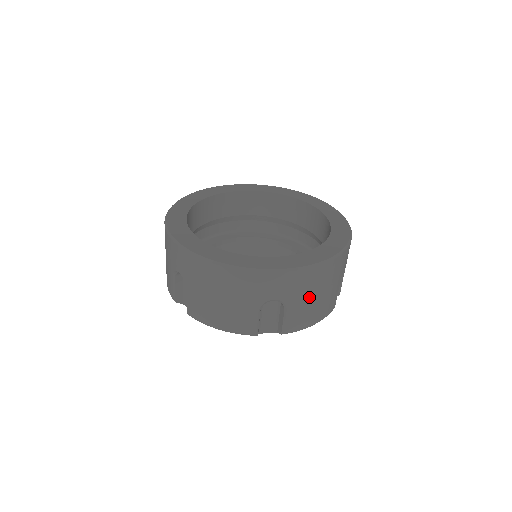
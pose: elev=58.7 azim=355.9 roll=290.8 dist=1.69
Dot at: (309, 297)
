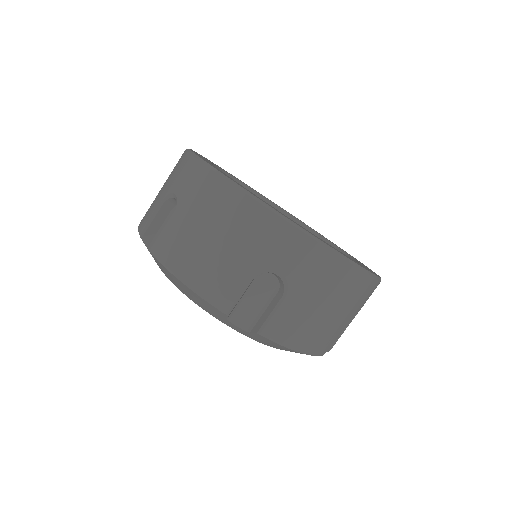
Dot at: (317, 301)
